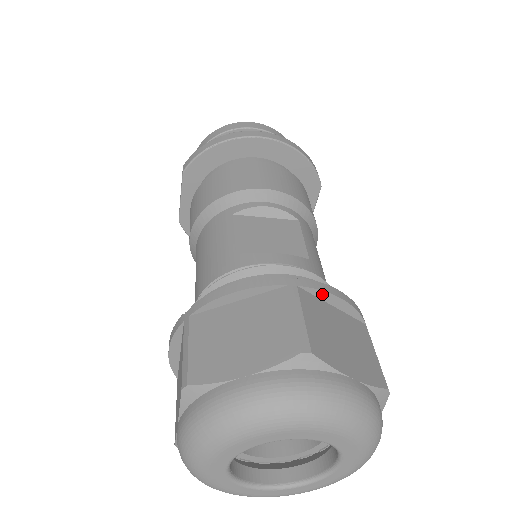
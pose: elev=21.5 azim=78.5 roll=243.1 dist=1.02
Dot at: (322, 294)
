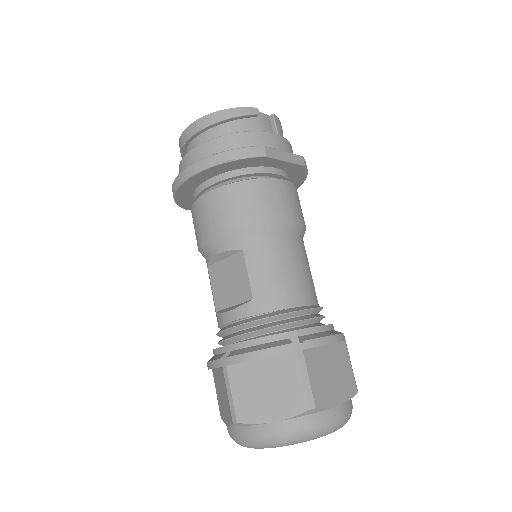
Dot at: (244, 362)
